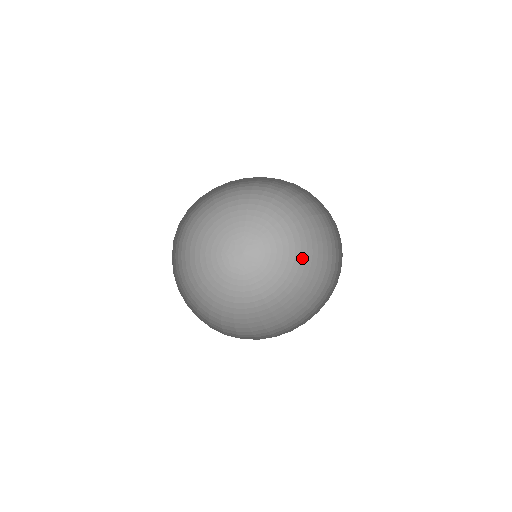
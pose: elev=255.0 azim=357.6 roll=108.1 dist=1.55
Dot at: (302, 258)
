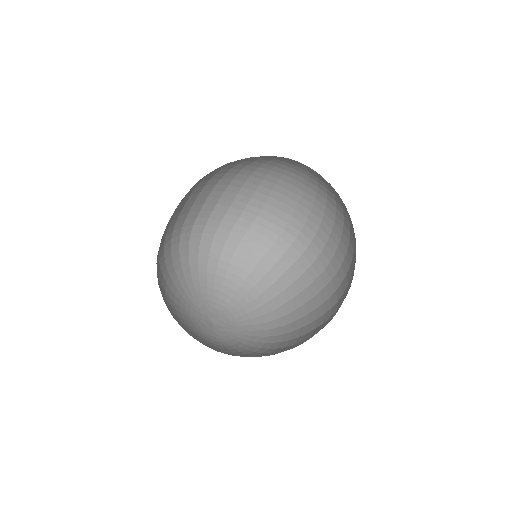
Dot at: (256, 276)
